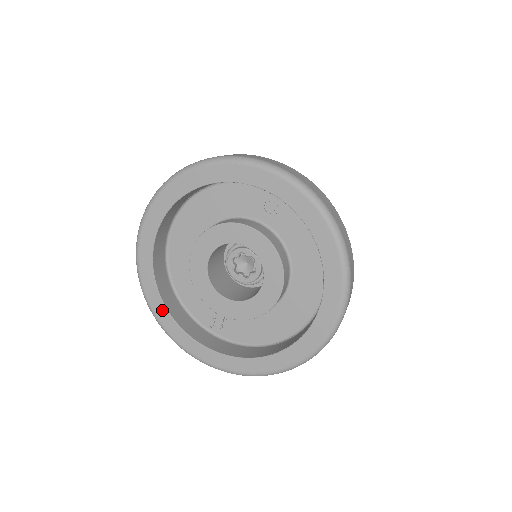
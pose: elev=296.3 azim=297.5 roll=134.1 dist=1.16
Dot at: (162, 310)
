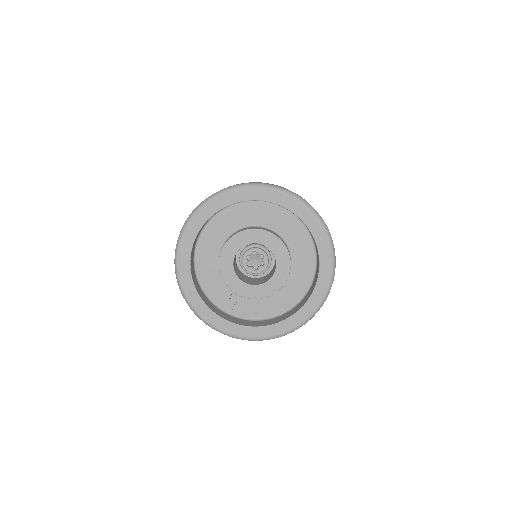
Dot at: (193, 293)
